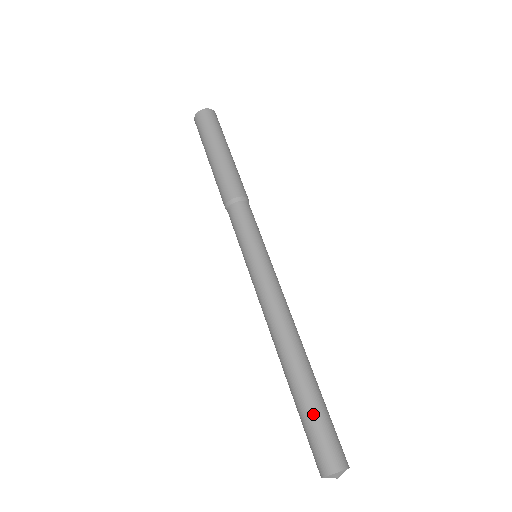
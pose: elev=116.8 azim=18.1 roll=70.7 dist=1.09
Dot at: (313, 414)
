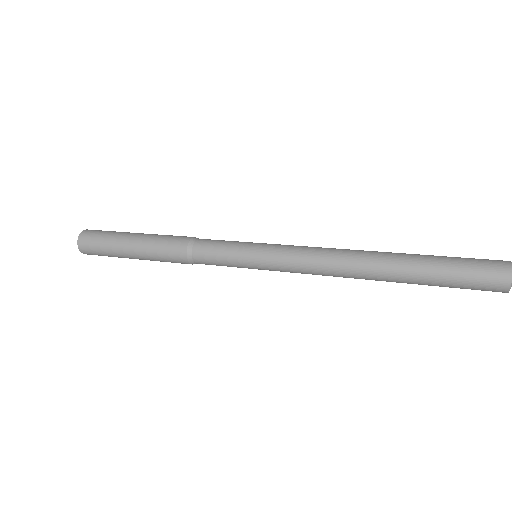
Dot at: (444, 257)
